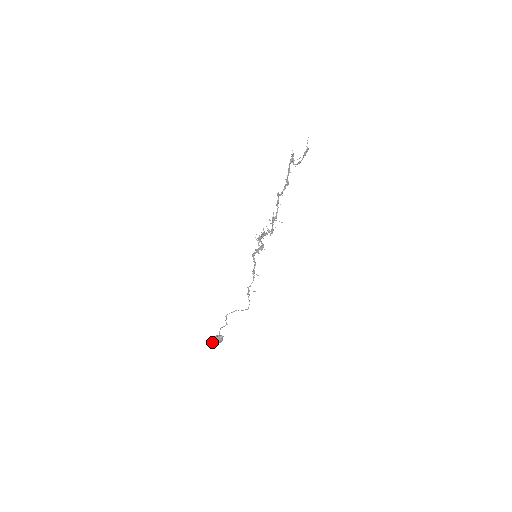
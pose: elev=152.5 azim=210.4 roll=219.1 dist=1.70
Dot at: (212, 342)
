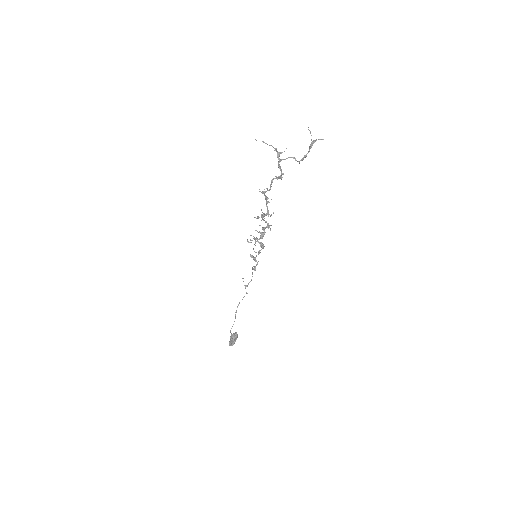
Dot at: occluded
